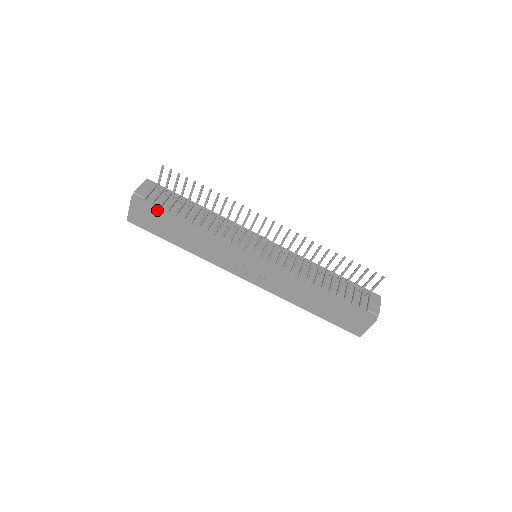
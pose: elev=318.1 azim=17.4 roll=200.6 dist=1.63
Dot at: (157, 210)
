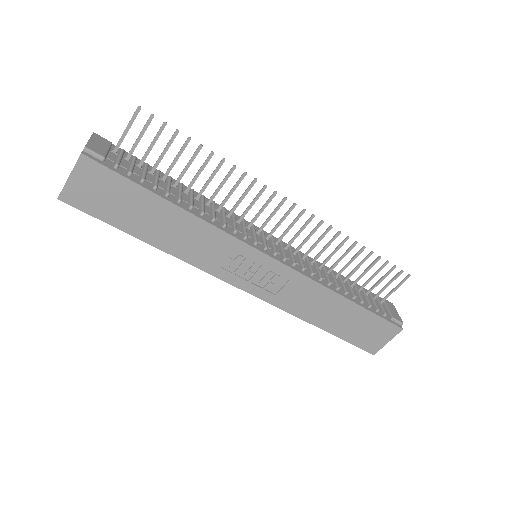
Dot at: (126, 179)
